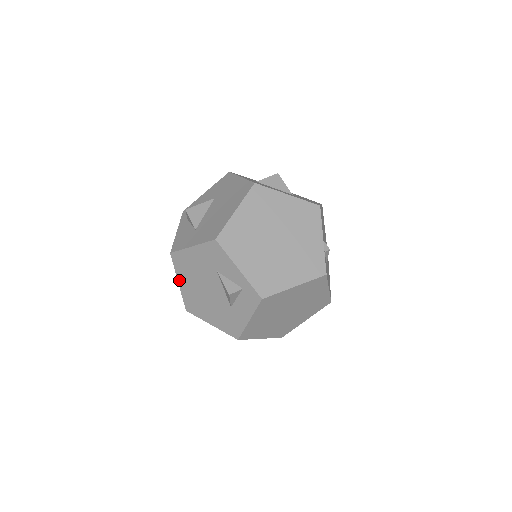
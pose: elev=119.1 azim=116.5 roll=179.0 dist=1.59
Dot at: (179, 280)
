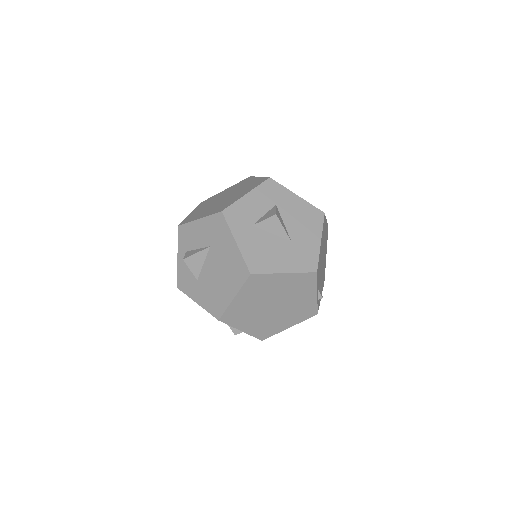
Dot at: occluded
